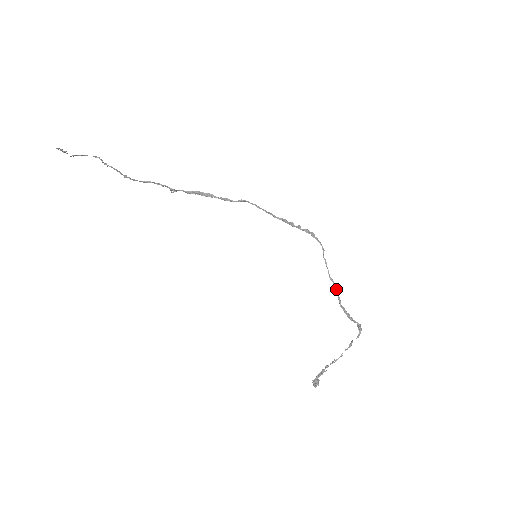
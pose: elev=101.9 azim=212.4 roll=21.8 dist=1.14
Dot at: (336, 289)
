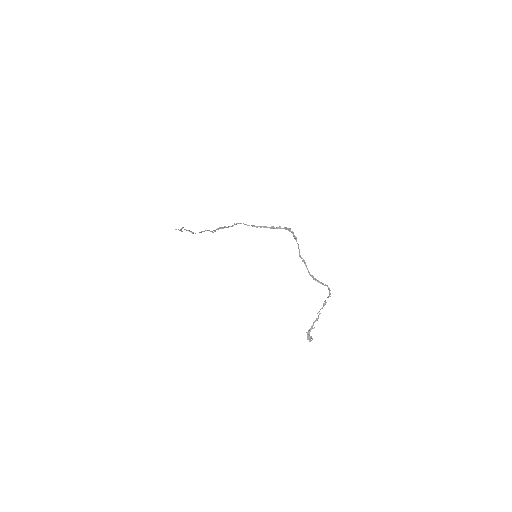
Dot at: (305, 264)
